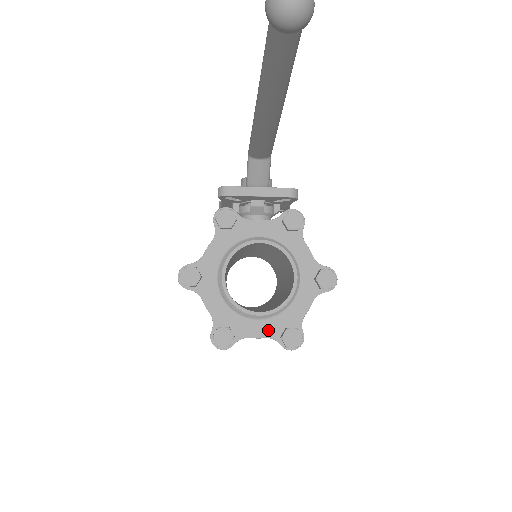
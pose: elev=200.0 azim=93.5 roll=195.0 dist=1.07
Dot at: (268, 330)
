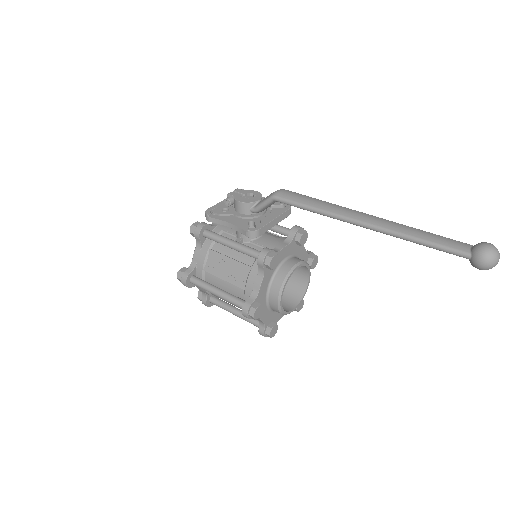
Dot at: occluded
